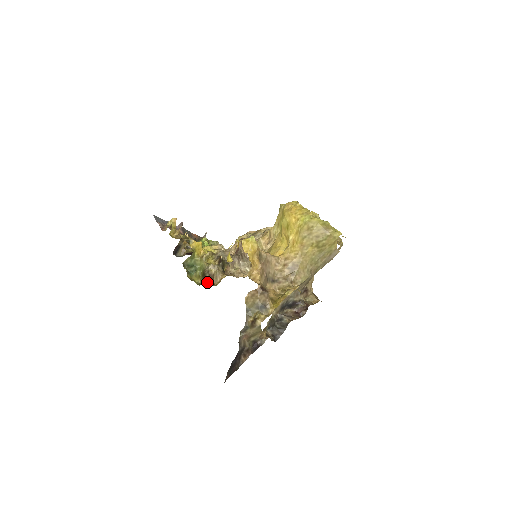
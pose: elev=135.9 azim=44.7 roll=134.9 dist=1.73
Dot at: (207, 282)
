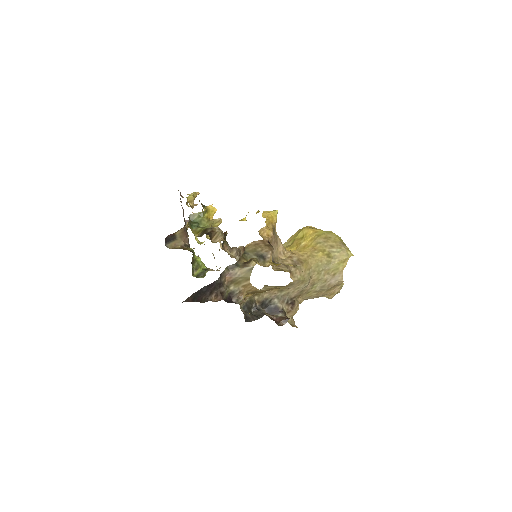
Dot at: (207, 234)
